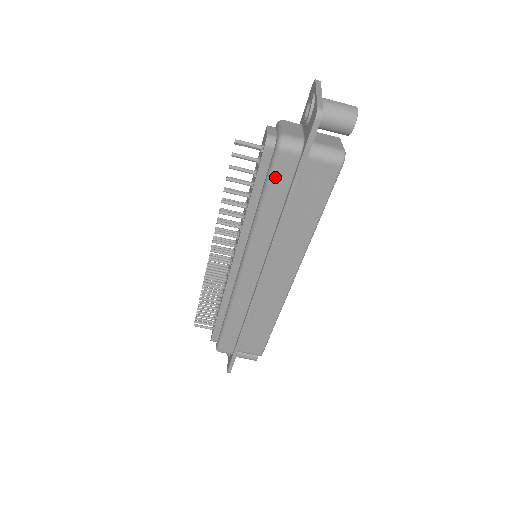
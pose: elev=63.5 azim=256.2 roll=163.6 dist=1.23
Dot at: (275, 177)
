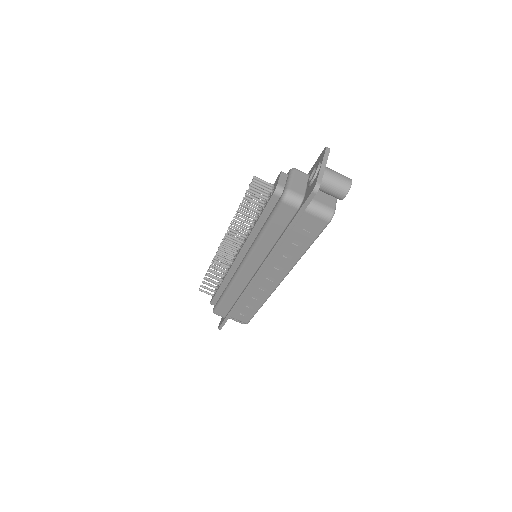
Dot at: (276, 217)
